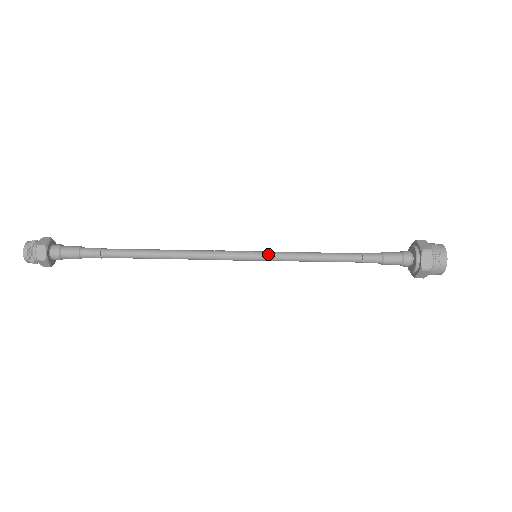
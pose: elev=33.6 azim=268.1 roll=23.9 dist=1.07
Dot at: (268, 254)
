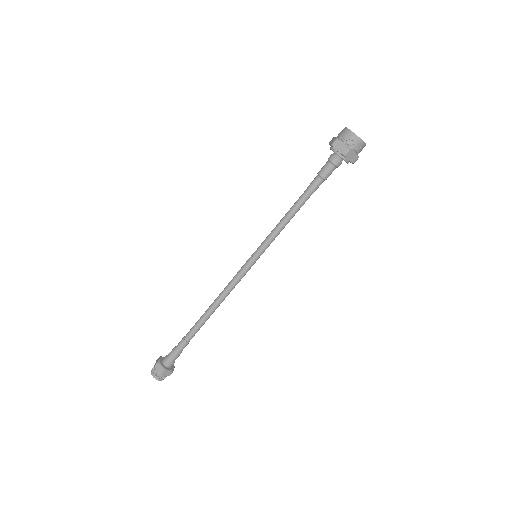
Dot at: (259, 246)
